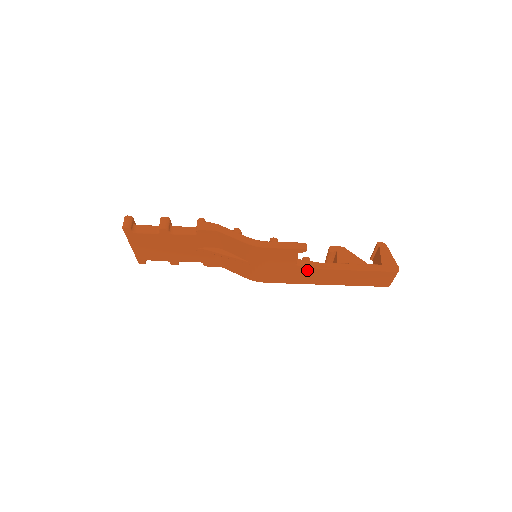
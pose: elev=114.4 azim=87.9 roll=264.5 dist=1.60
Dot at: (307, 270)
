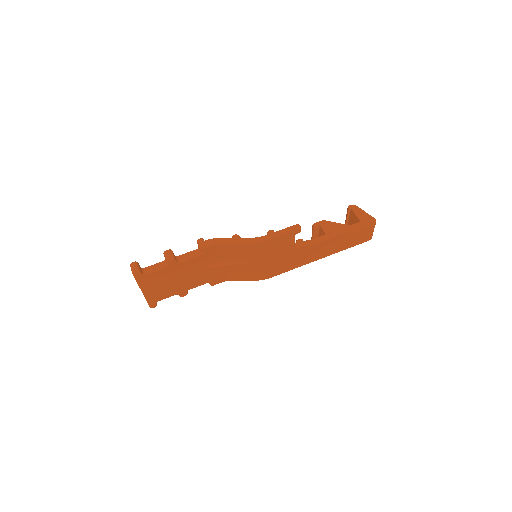
Dot at: (304, 250)
